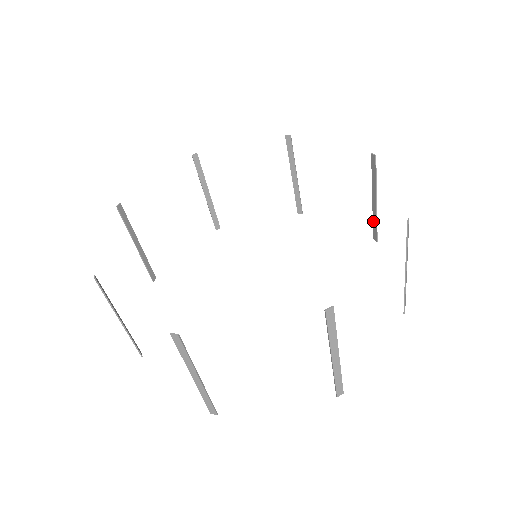
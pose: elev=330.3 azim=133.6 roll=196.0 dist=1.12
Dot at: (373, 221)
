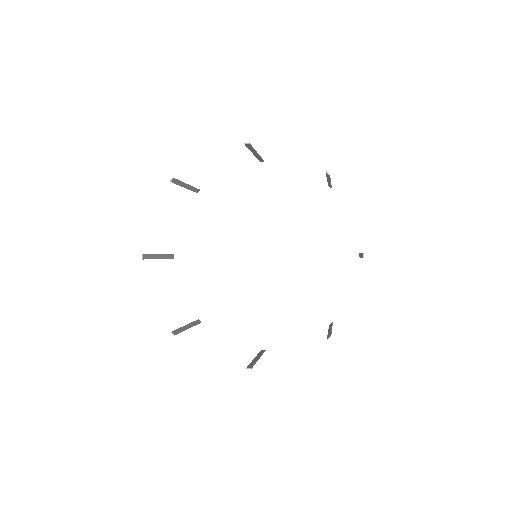
Dot at: (328, 183)
